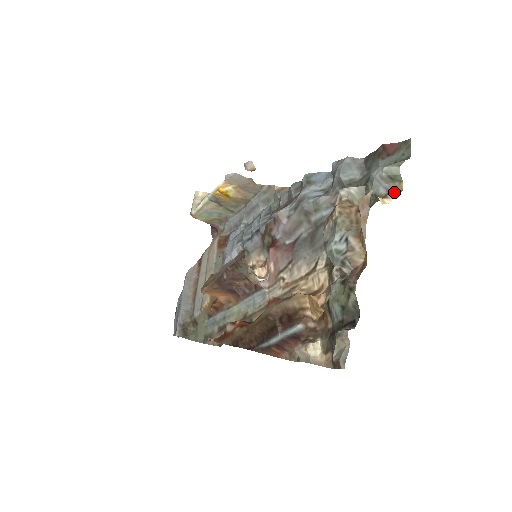
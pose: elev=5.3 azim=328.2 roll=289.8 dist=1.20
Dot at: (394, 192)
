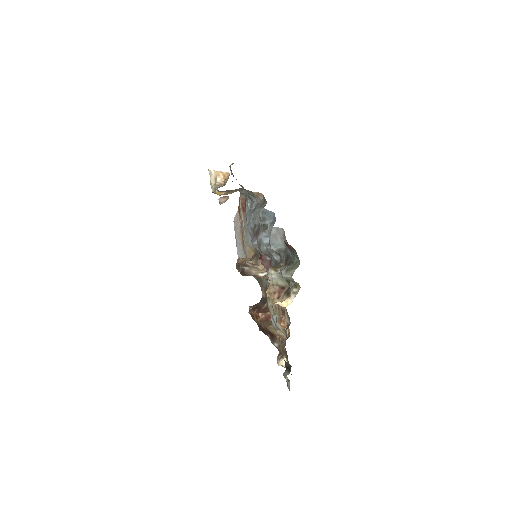
Dot at: (296, 288)
